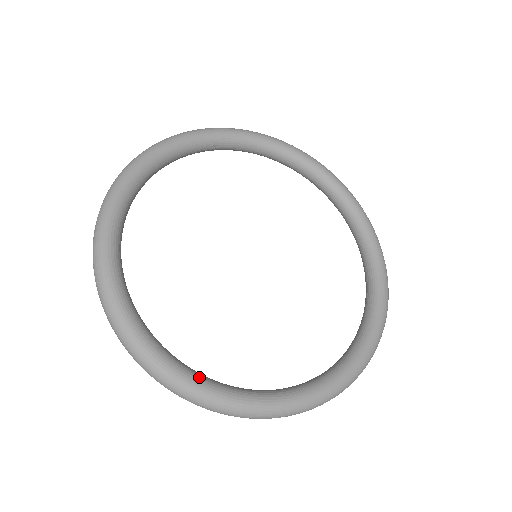
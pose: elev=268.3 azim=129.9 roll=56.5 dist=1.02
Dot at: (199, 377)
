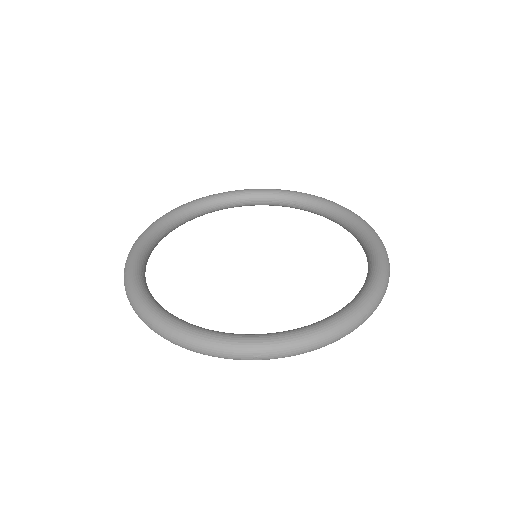
Dot at: (140, 278)
